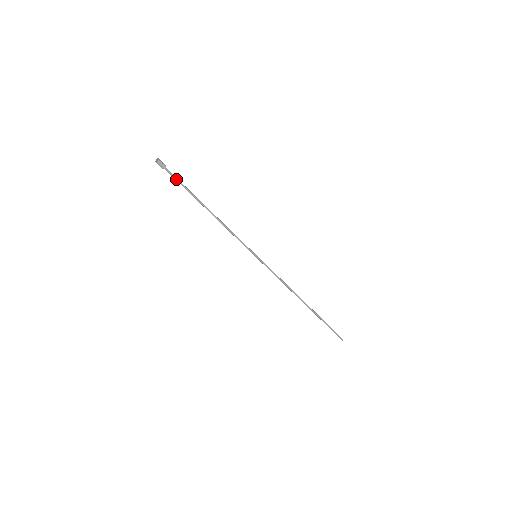
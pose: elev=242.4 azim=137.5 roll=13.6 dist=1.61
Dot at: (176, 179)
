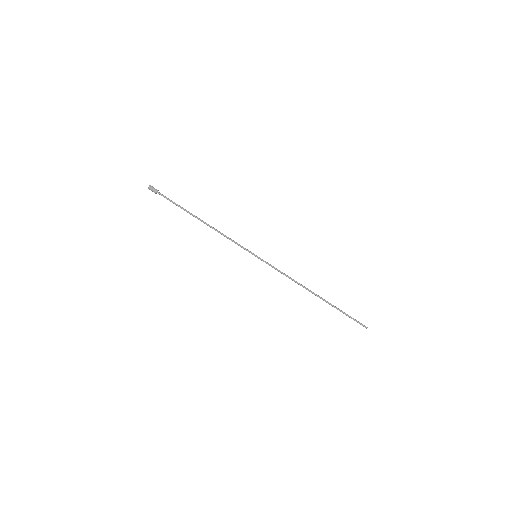
Dot at: (169, 199)
